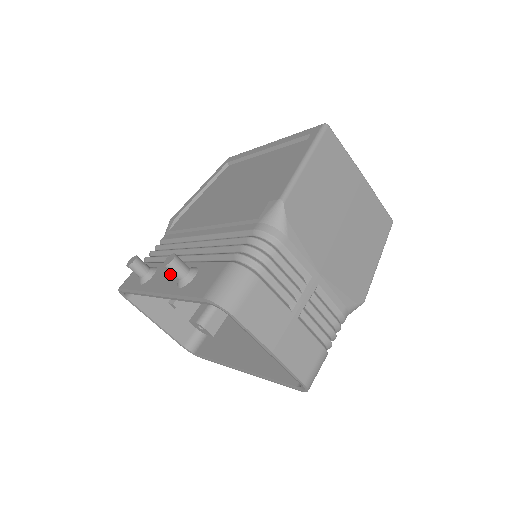
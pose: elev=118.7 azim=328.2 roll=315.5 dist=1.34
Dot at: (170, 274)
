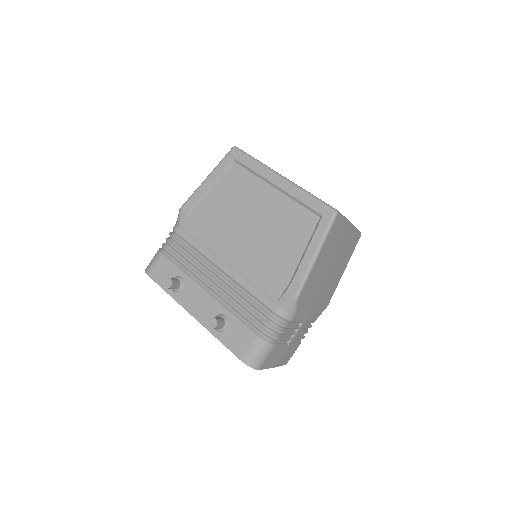
Dot at: (203, 304)
